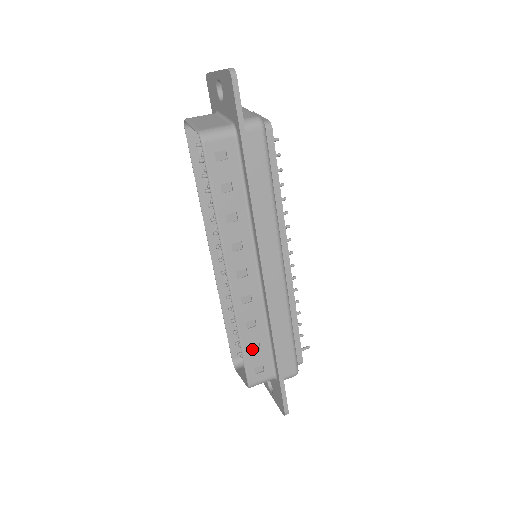
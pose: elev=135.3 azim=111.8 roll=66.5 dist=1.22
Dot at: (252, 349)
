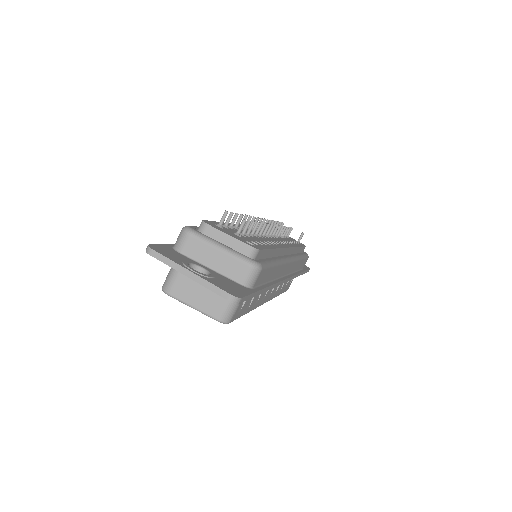
Dot at: (285, 287)
